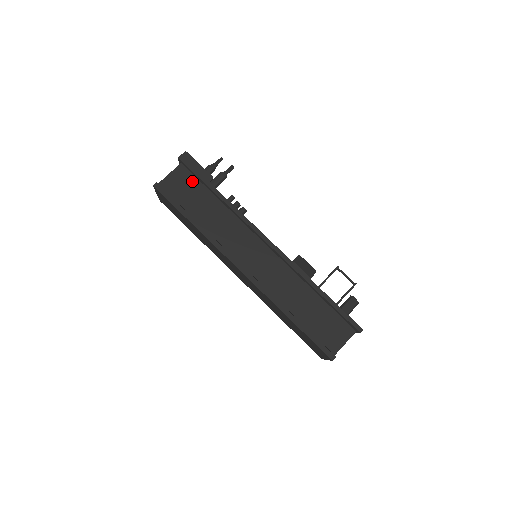
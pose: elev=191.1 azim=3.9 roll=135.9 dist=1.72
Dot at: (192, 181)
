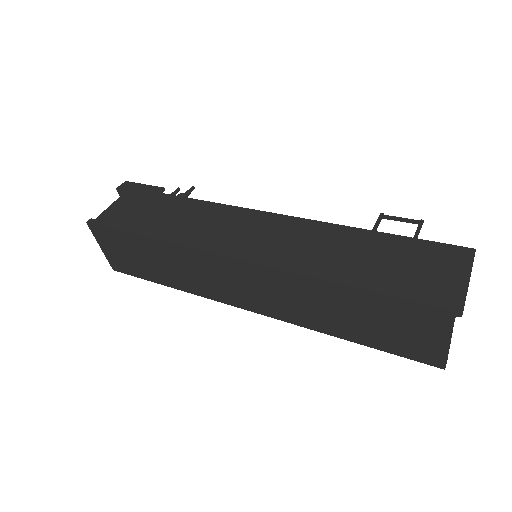
Dot at: (139, 203)
